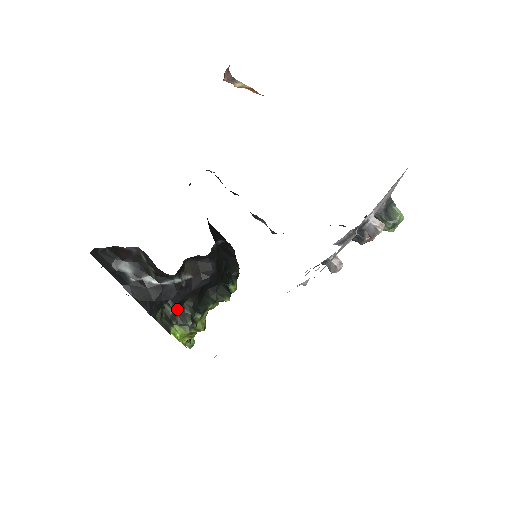
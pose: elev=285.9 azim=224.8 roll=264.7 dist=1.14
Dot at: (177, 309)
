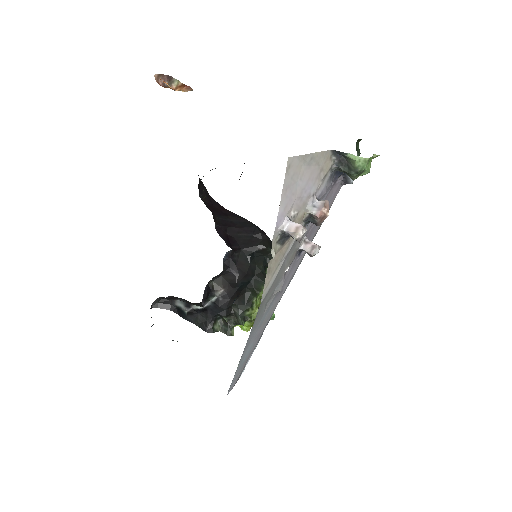
Dot at: (228, 316)
